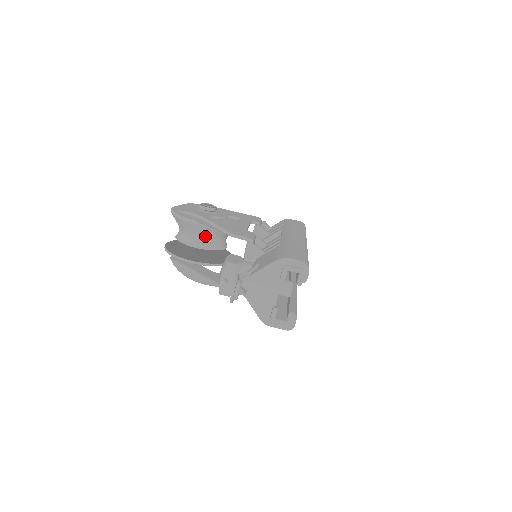
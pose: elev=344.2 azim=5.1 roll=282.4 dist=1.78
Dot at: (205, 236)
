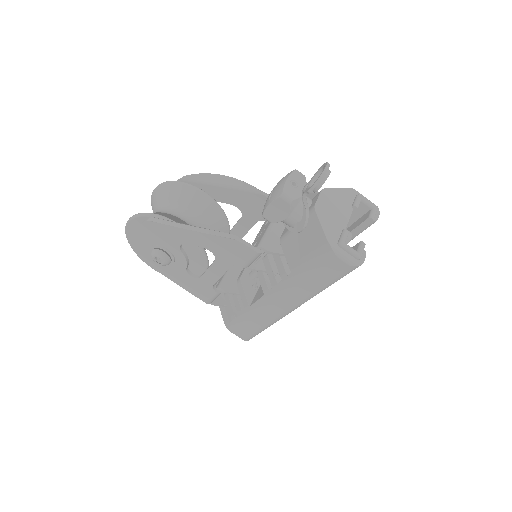
Dot at: (199, 216)
